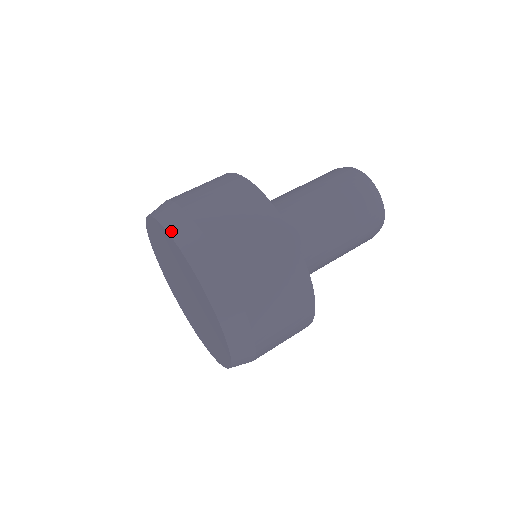
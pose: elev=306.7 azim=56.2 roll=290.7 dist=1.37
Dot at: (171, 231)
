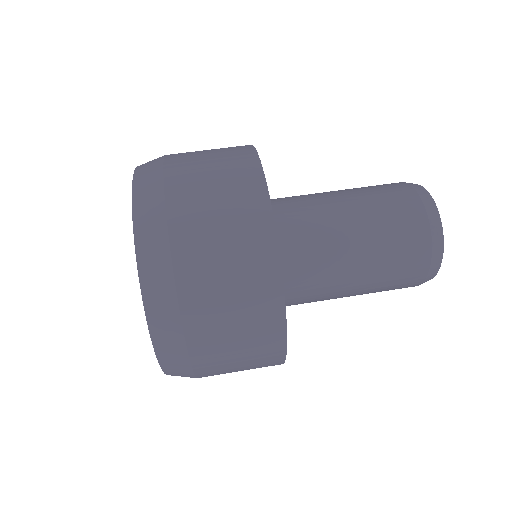
Dot at: (139, 246)
